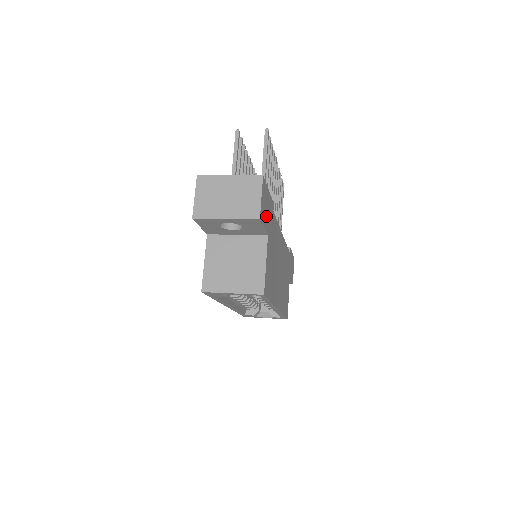
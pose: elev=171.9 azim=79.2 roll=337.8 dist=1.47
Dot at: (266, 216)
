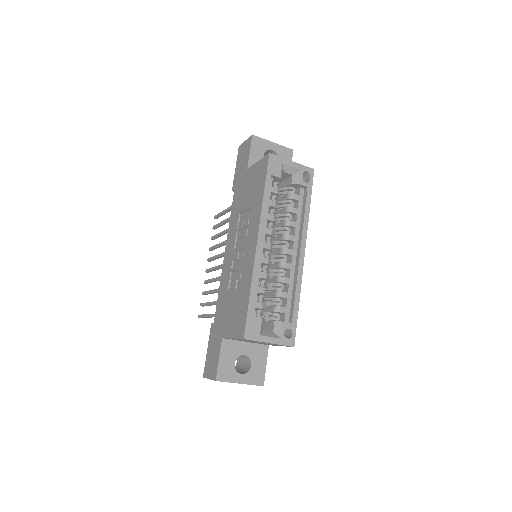
Dot at: occluded
